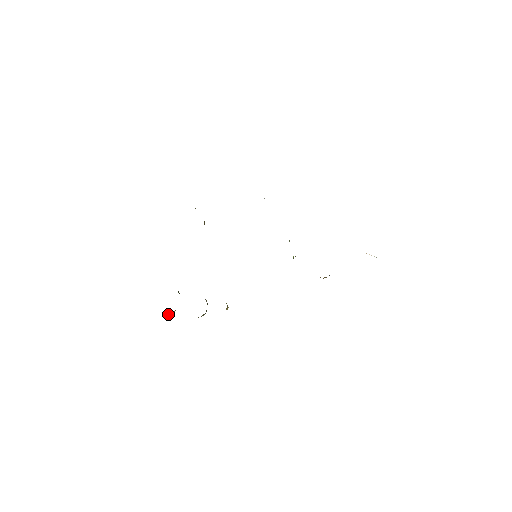
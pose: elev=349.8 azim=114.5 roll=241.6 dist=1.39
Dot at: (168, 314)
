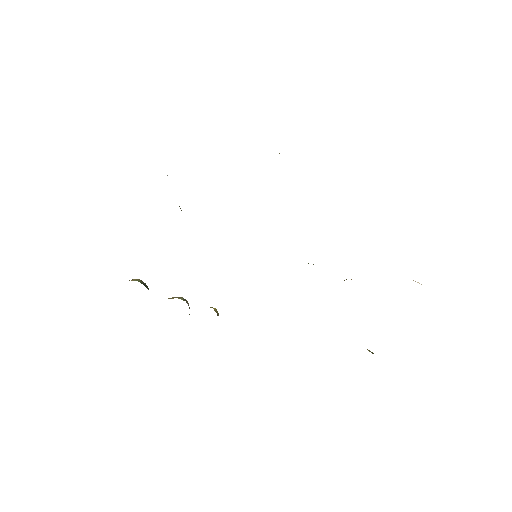
Dot at: occluded
